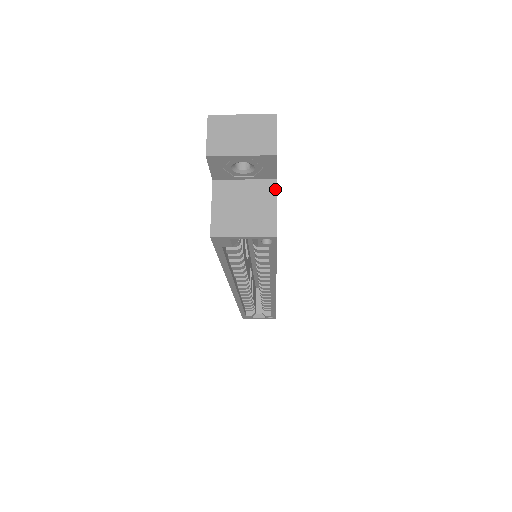
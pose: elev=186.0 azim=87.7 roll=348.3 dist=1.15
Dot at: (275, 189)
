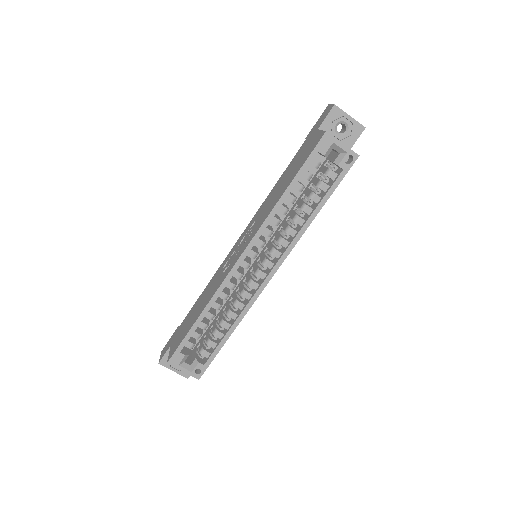
Dot at: occluded
